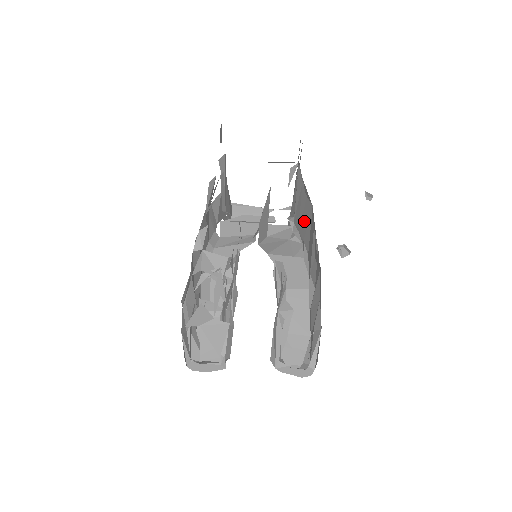
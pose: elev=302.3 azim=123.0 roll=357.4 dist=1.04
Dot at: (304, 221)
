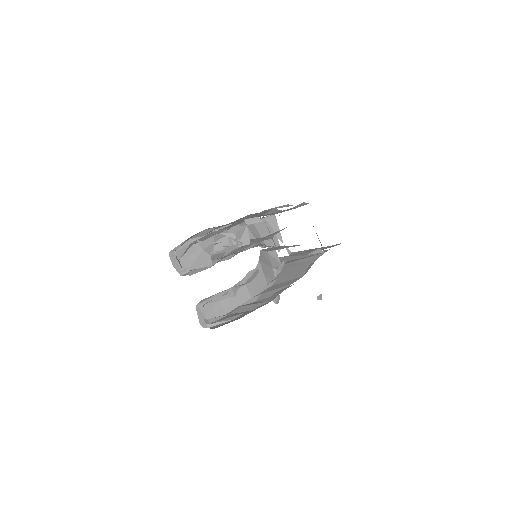
Dot at: (291, 273)
